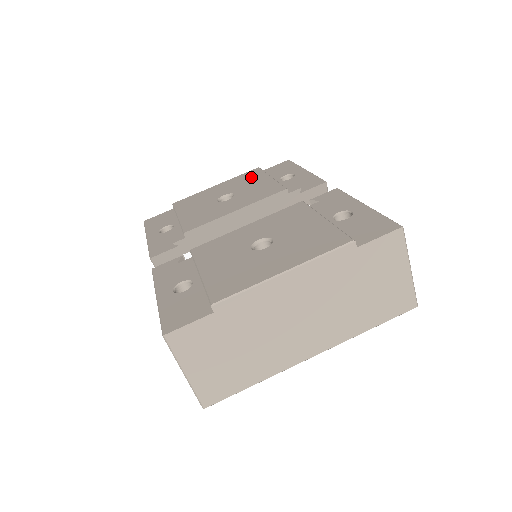
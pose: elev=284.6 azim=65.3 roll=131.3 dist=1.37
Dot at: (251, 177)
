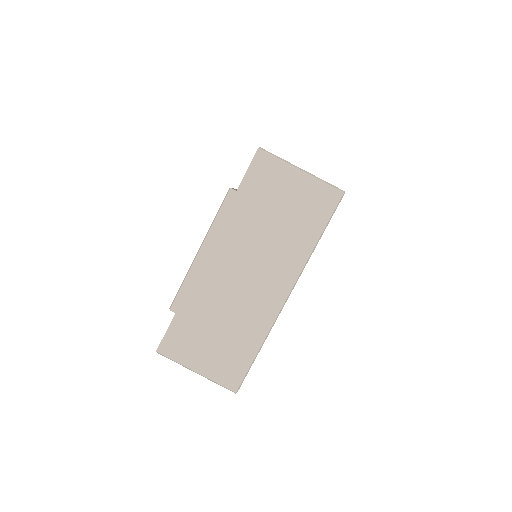
Dot at: occluded
